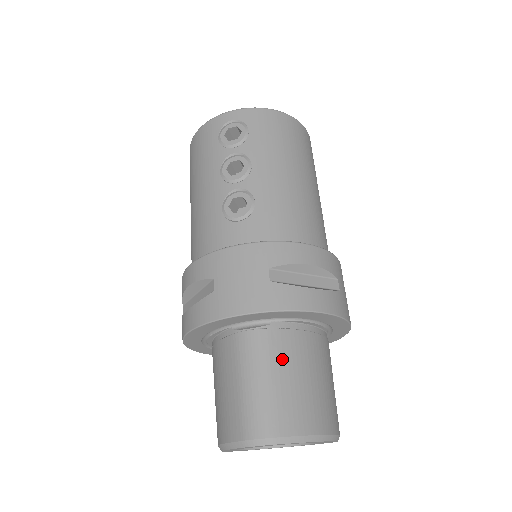
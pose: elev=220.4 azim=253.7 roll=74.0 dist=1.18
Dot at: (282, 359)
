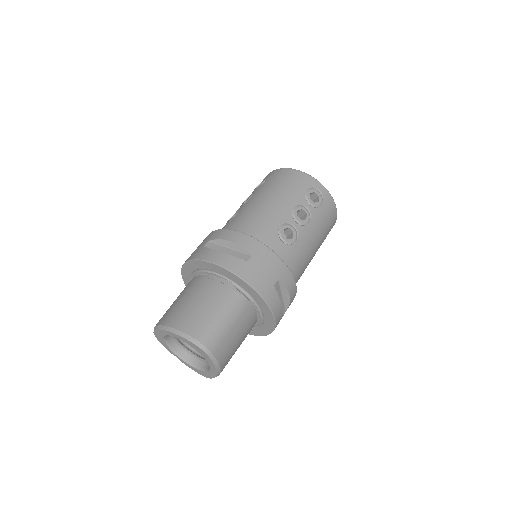
Dot at: (241, 322)
